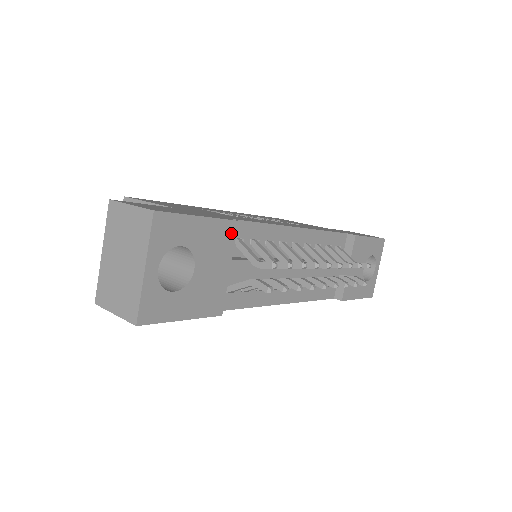
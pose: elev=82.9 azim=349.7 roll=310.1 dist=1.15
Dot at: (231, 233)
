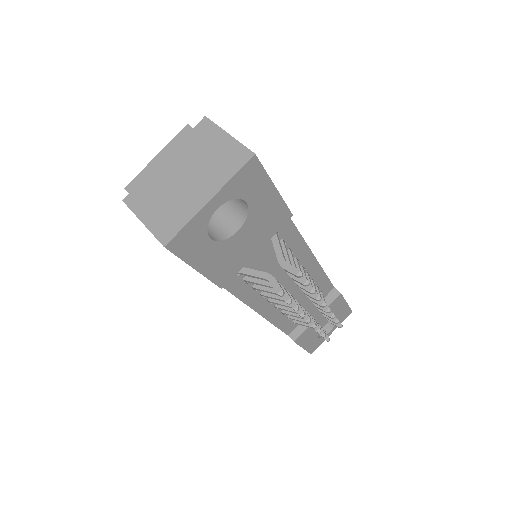
Dot at: (281, 221)
